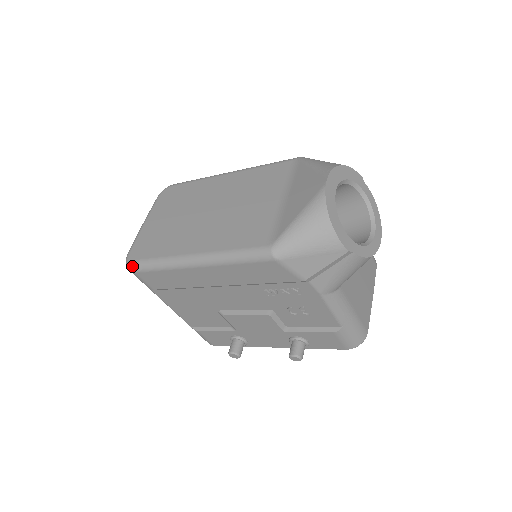
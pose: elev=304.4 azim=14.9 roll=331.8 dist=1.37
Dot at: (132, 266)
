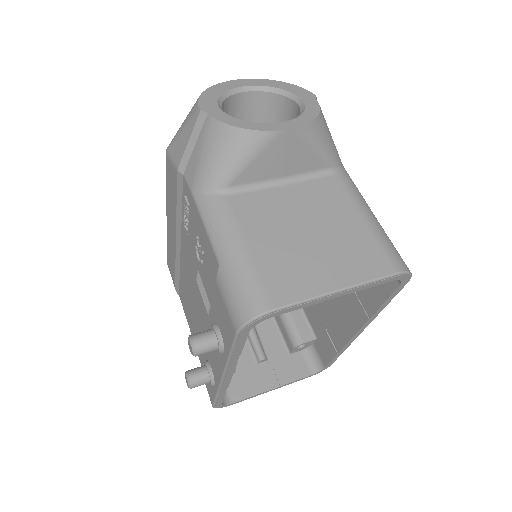
Dot at: occluded
